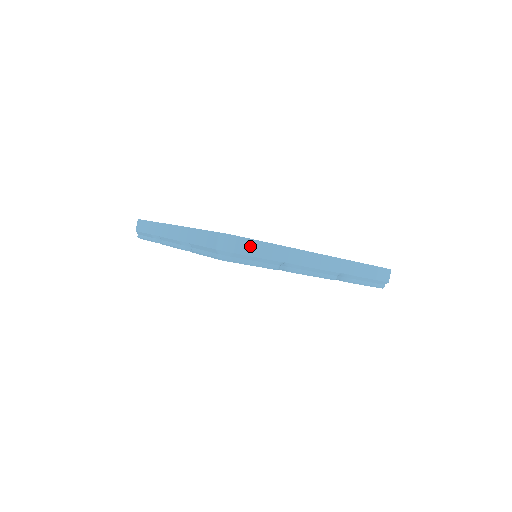
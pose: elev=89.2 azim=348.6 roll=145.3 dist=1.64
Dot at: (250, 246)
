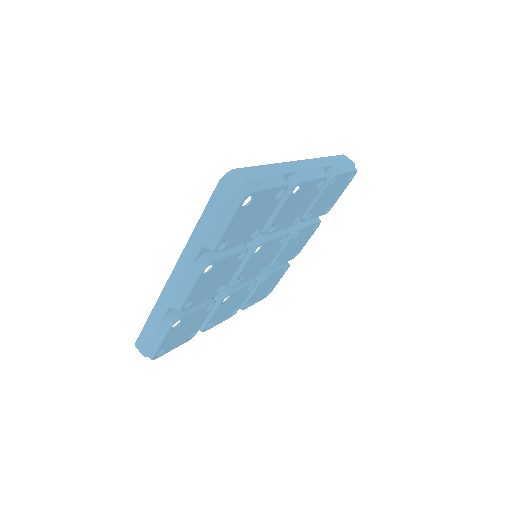
Dot at: (251, 172)
